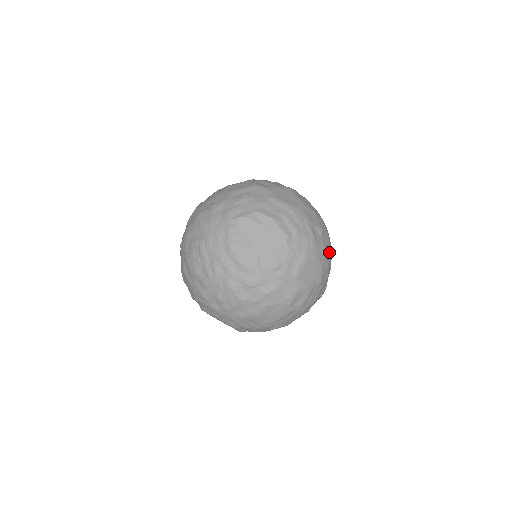
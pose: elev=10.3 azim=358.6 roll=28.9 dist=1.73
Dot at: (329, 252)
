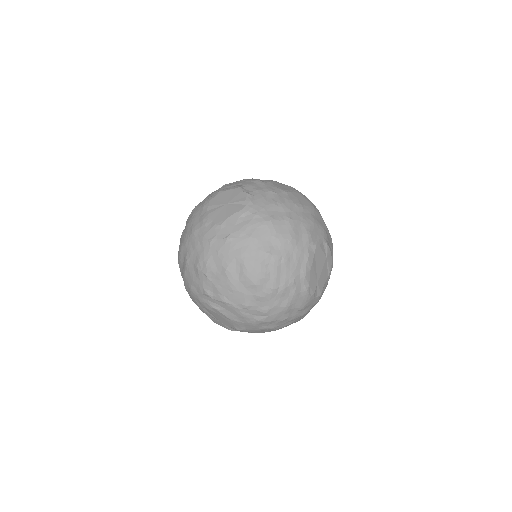
Dot at: occluded
